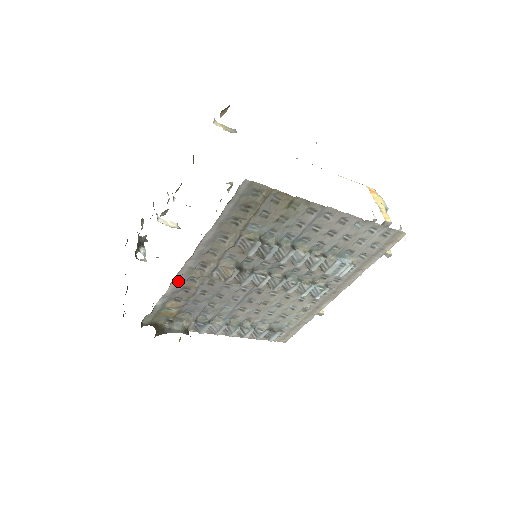
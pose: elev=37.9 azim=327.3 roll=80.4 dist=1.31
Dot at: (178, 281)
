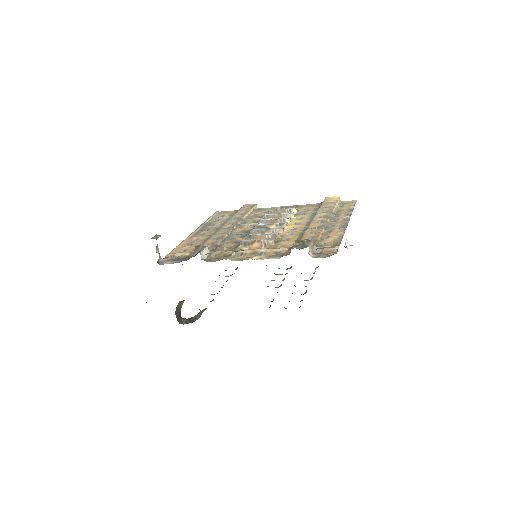
Dot at: occluded
